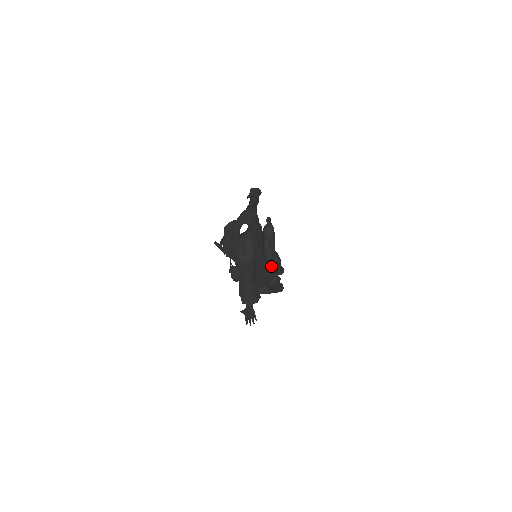
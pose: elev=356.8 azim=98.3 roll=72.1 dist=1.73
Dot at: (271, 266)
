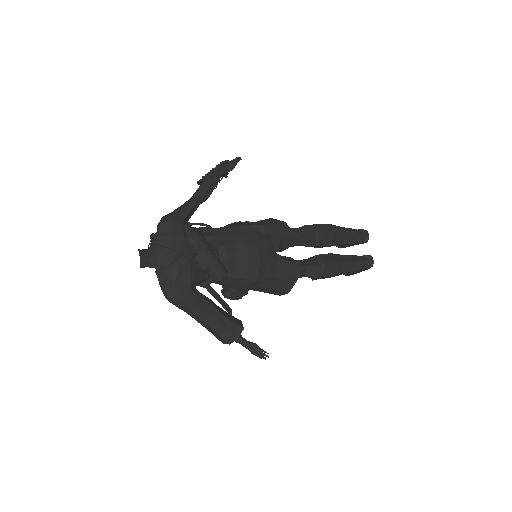
Dot at: (285, 262)
